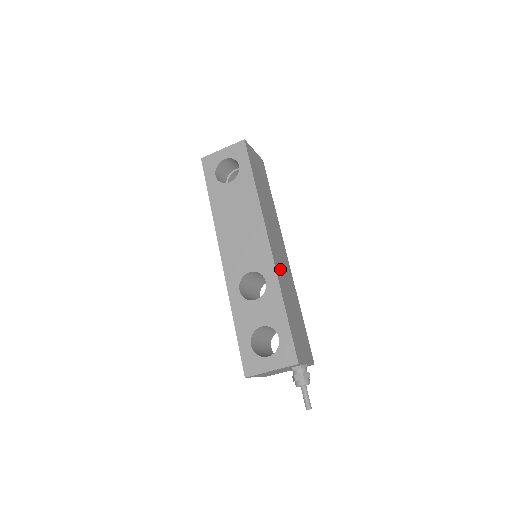
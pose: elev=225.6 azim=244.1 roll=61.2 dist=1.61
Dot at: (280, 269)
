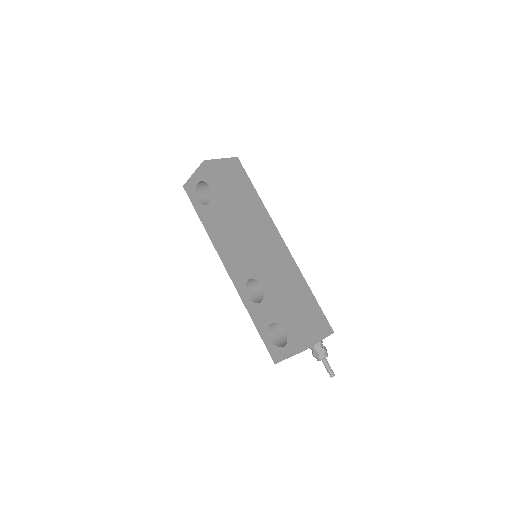
Dot at: (272, 268)
